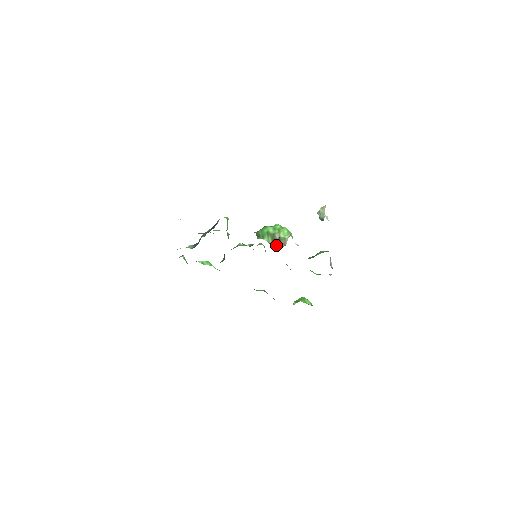
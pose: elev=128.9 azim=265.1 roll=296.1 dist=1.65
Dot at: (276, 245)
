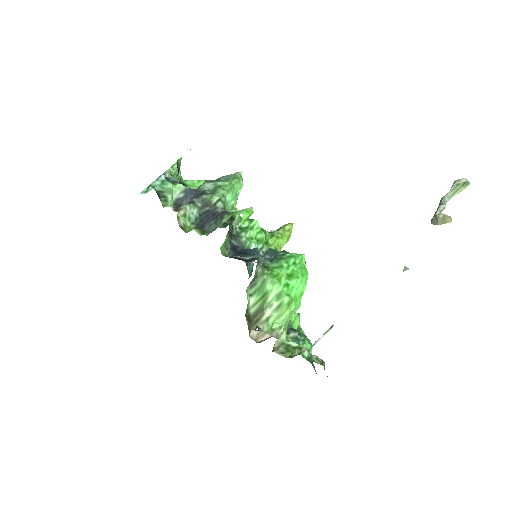
Dot at: (252, 324)
